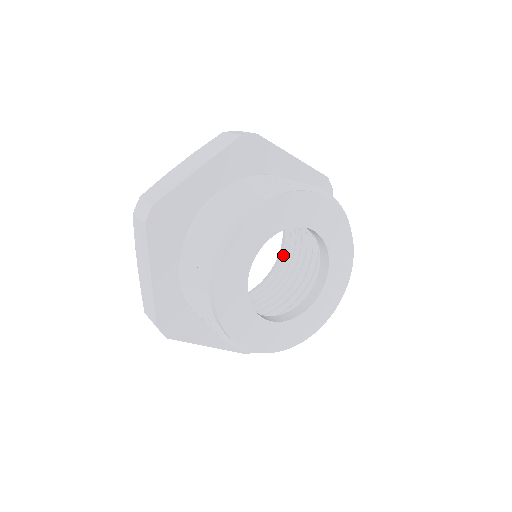
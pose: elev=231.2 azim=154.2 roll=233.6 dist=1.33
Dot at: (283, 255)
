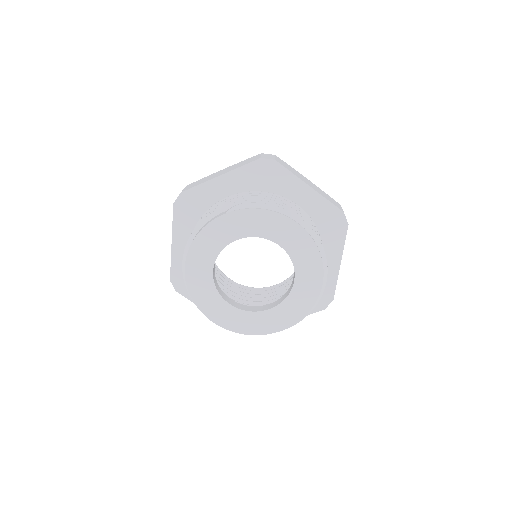
Dot at: occluded
